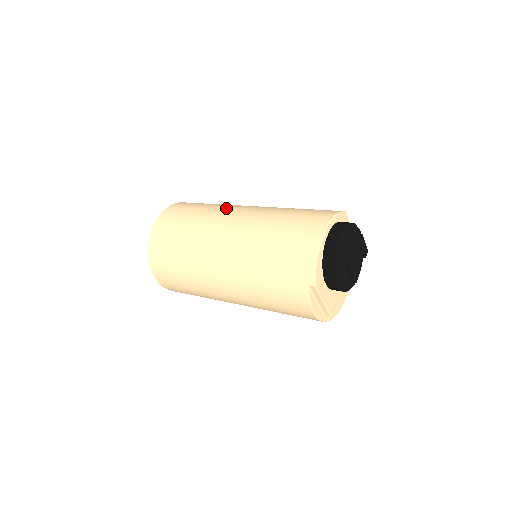
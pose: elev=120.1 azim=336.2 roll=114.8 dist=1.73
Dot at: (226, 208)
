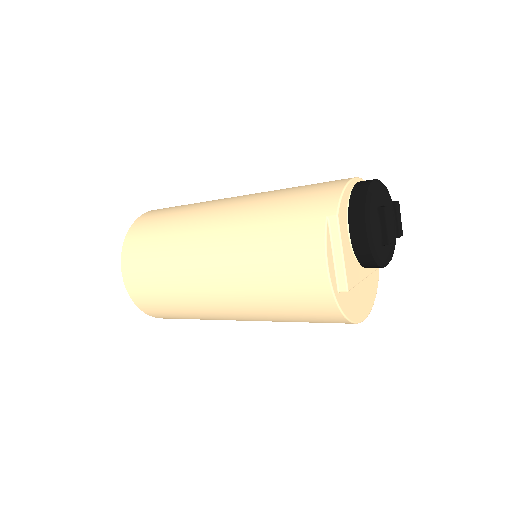
Dot at: occluded
